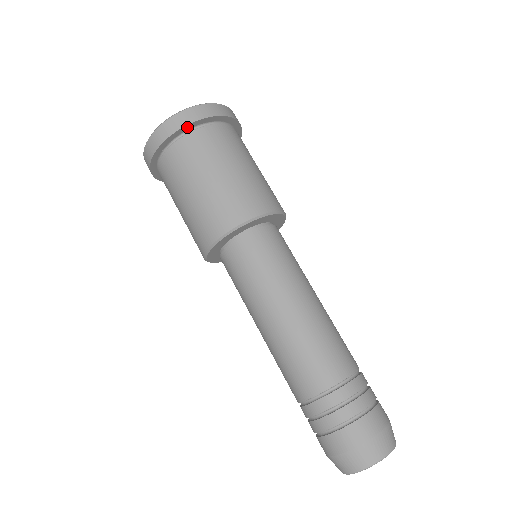
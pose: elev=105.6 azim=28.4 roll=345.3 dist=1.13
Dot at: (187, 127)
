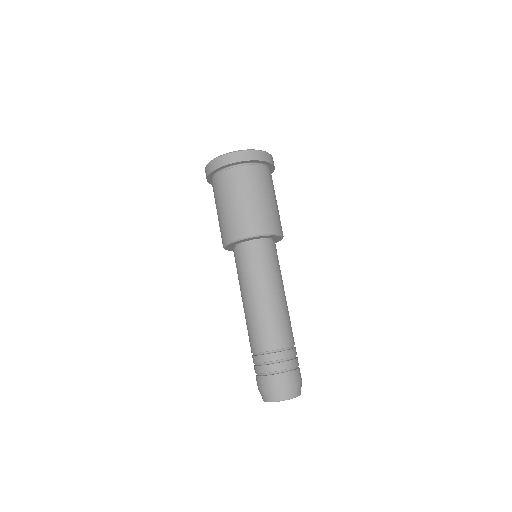
Dot at: (258, 161)
